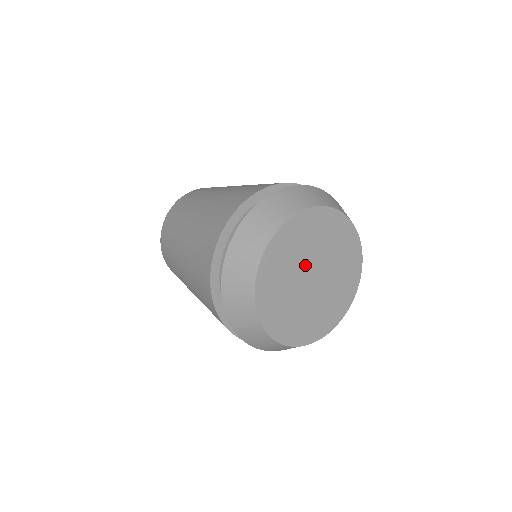
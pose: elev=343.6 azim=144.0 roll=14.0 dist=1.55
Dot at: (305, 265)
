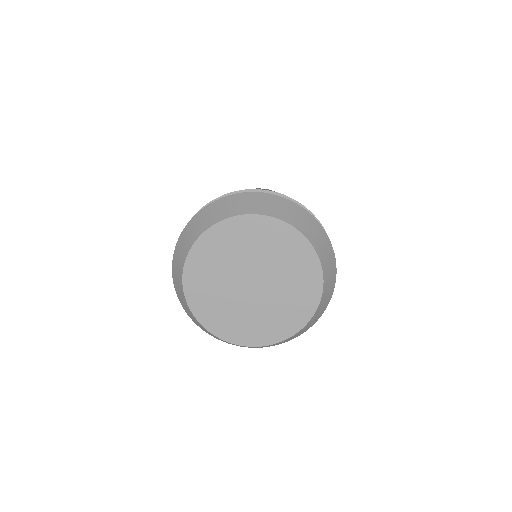
Dot at: (235, 276)
